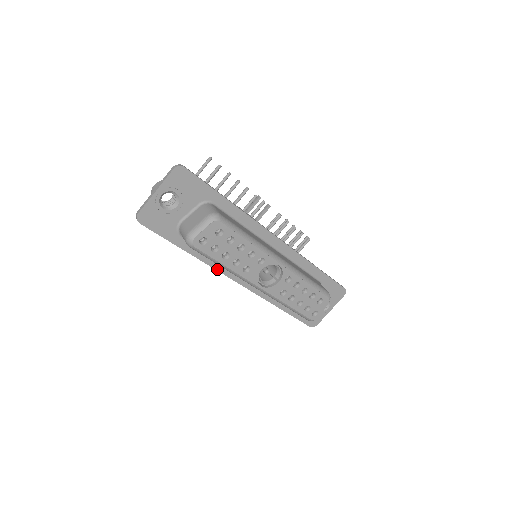
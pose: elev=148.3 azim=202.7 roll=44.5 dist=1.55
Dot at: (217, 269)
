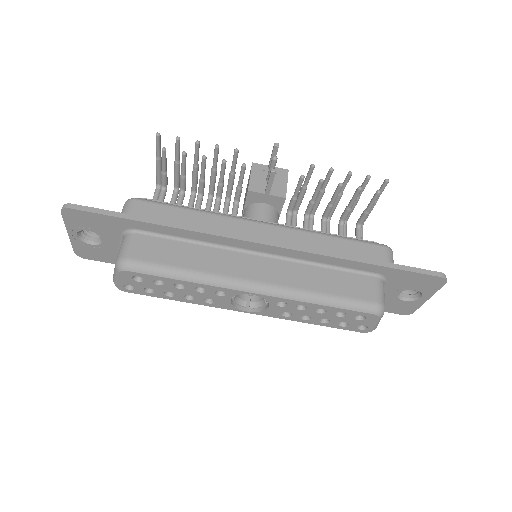
Dot at: occluded
